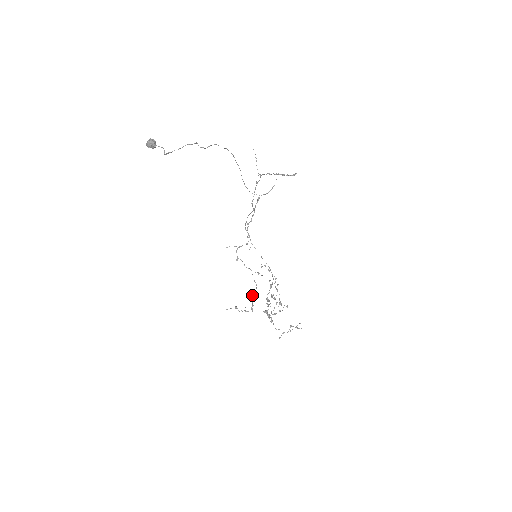
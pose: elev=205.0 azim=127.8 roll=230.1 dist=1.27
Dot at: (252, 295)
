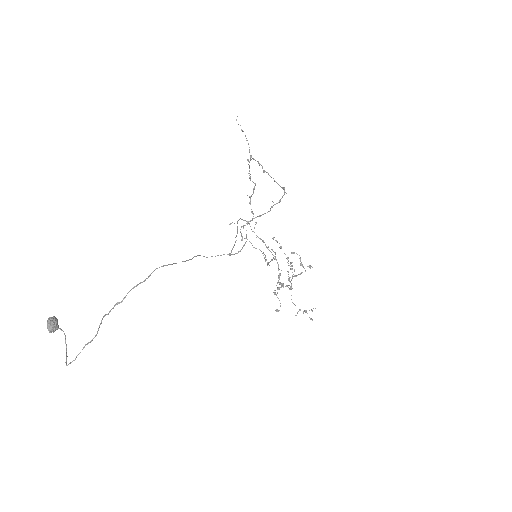
Dot at: occluded
